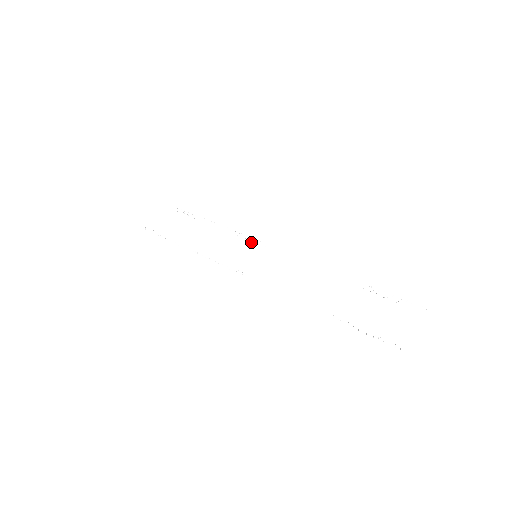
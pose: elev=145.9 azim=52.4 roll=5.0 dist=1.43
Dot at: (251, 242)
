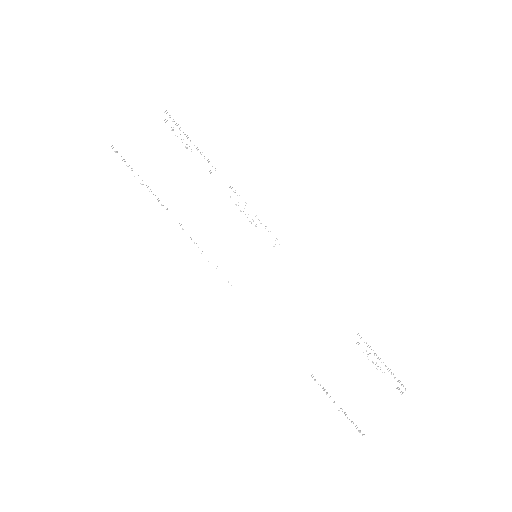
Dot at: (255, 226)
